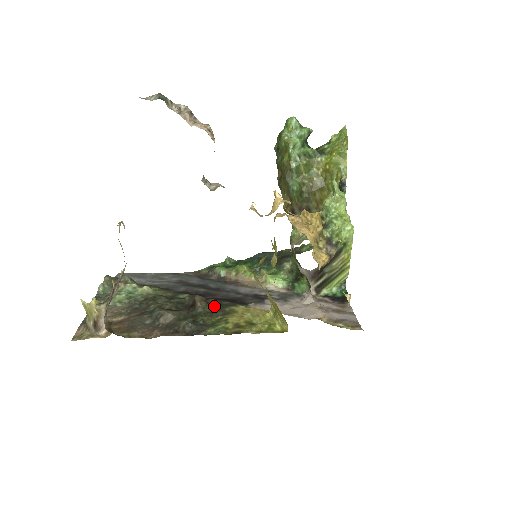
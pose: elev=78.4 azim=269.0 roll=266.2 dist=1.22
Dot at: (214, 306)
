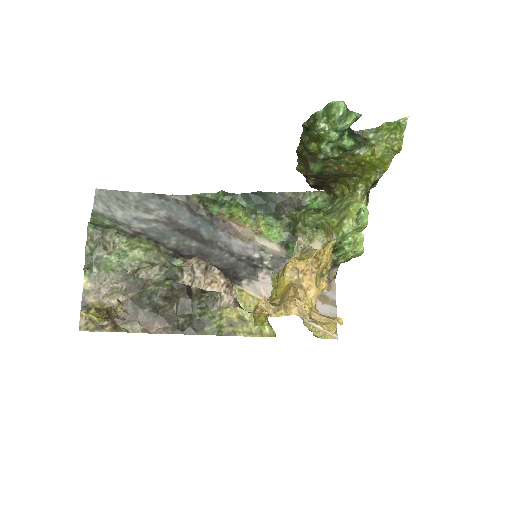
Dot at: occluded
